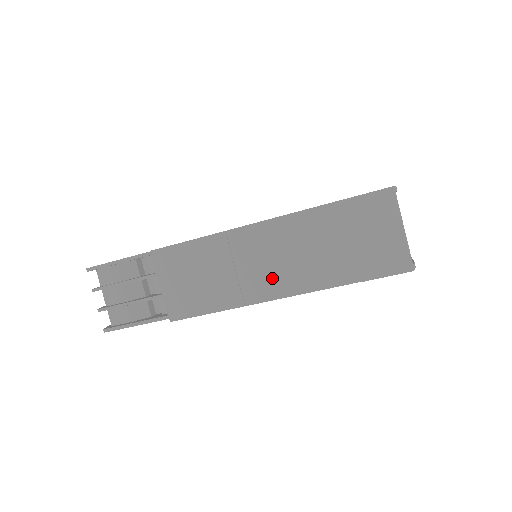
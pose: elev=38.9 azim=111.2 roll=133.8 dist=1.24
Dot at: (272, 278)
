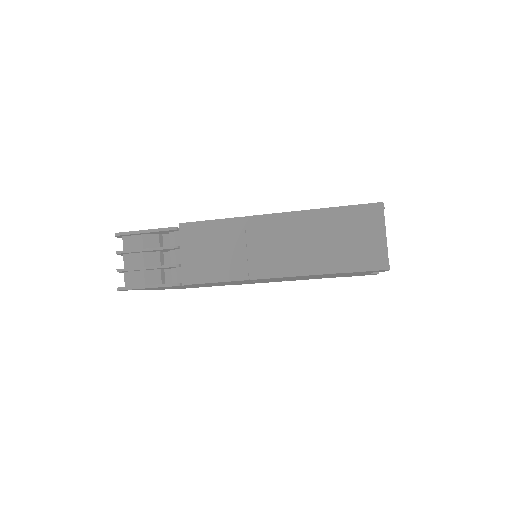
Dot at: (276, 260)
